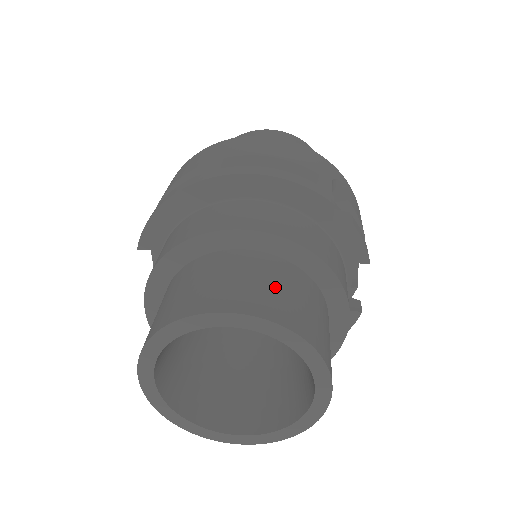
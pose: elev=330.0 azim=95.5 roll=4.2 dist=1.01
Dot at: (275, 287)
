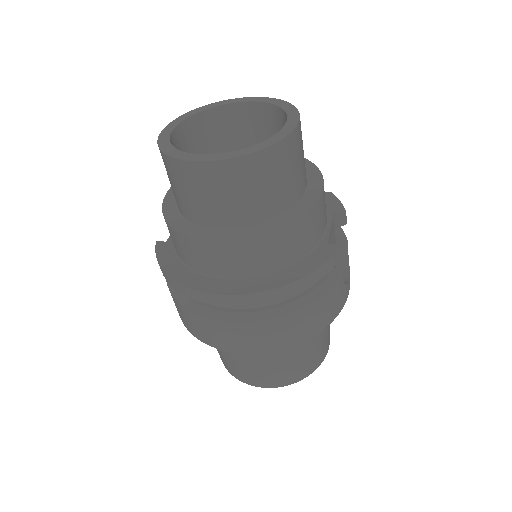
Dot at: occluded
